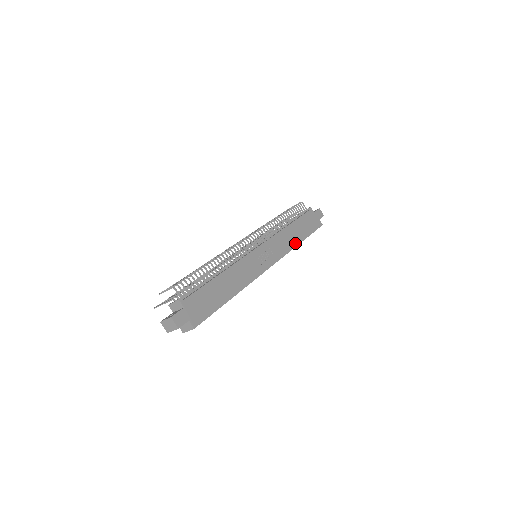
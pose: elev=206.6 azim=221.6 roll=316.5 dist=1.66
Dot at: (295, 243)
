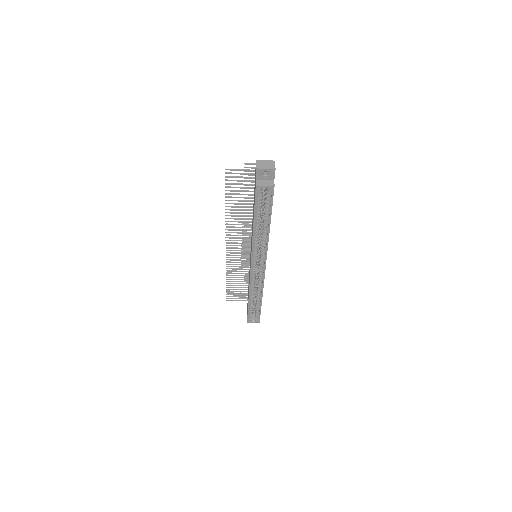
Dot at: occluded
